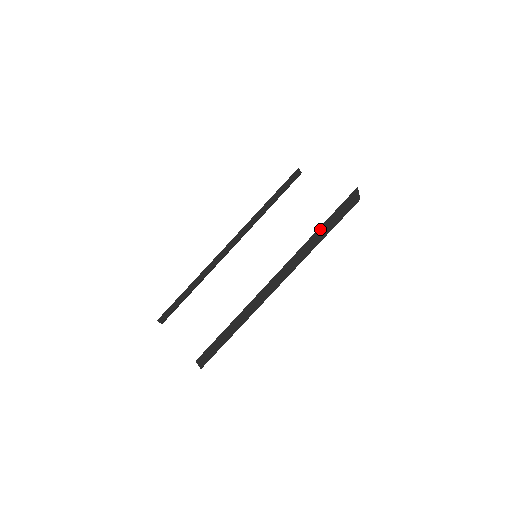
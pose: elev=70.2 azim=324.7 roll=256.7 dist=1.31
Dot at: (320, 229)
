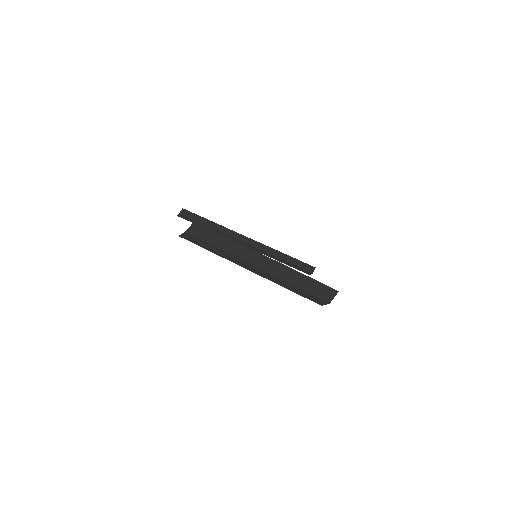
Dot at: (304, 277)
